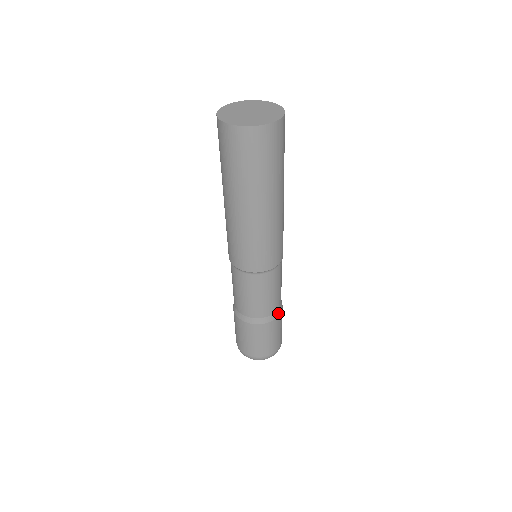
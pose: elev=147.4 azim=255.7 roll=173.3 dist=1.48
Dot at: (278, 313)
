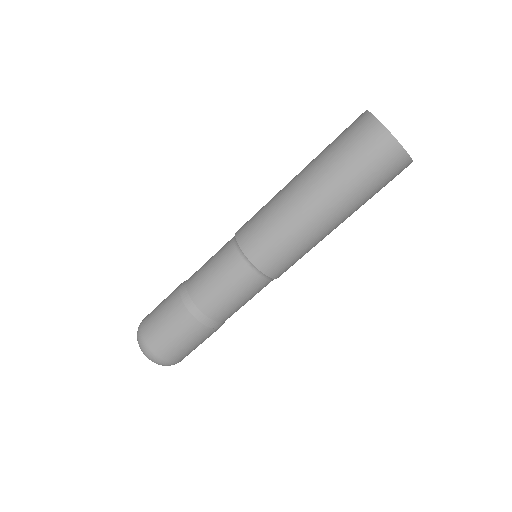
Dot at: (204, 321)
